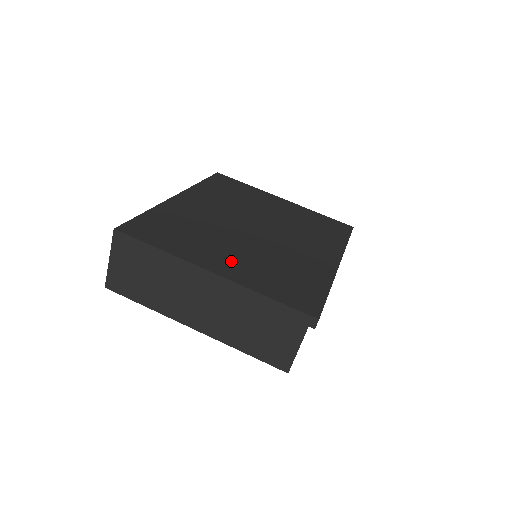
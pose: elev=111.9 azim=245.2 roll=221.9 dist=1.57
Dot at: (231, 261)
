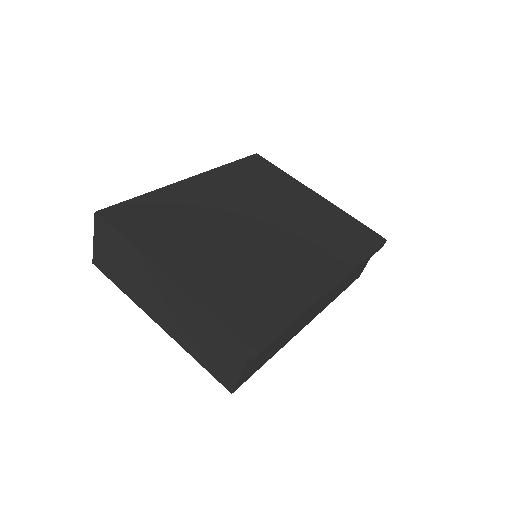
Dot at: (199, 265)
